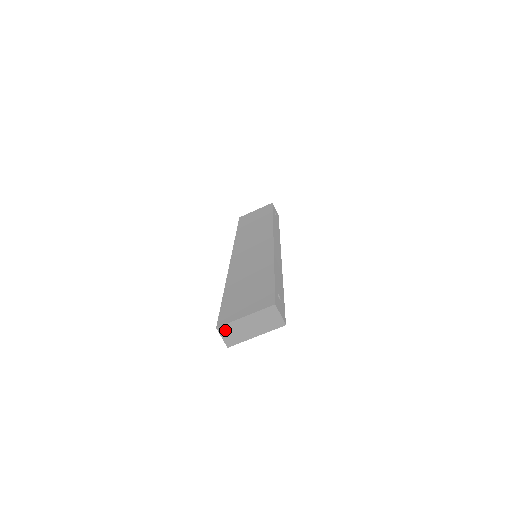
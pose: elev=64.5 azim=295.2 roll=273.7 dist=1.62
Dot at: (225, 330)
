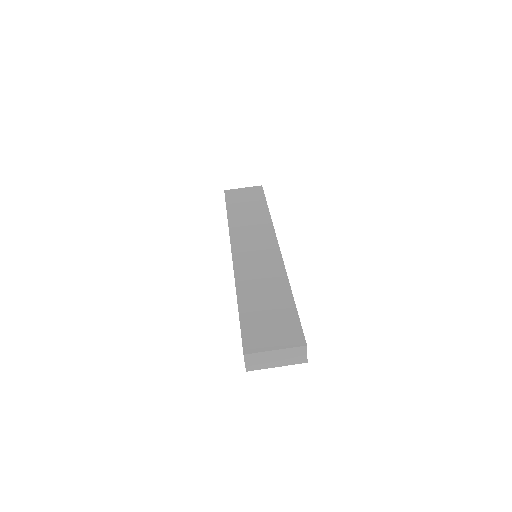
Dot at: (251, 358)
